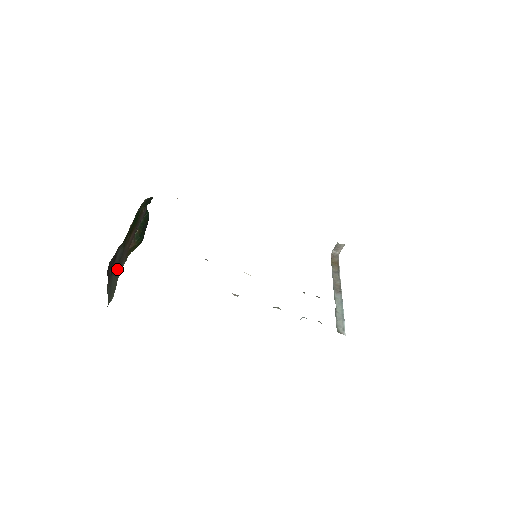
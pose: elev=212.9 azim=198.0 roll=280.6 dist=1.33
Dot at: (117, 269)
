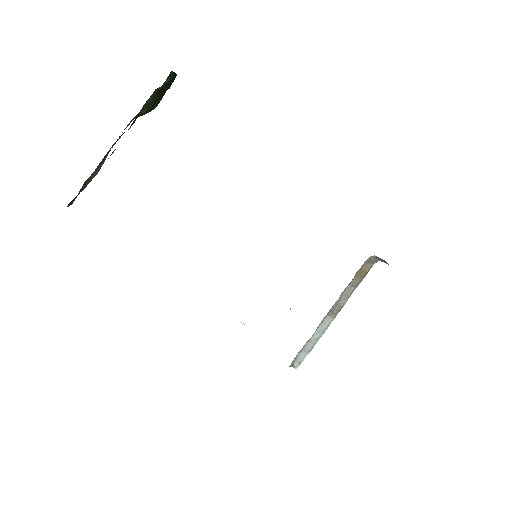
Dot at: (101, 161)
